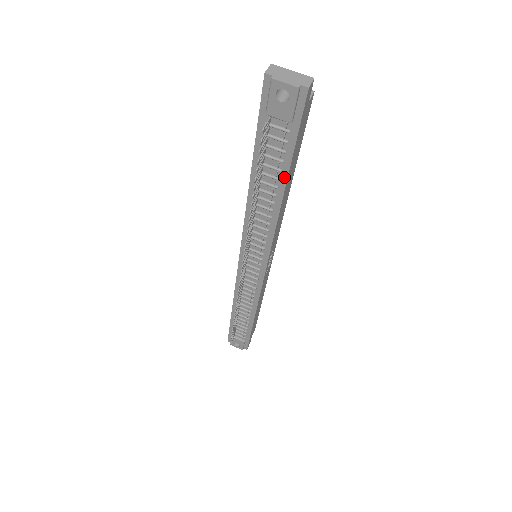
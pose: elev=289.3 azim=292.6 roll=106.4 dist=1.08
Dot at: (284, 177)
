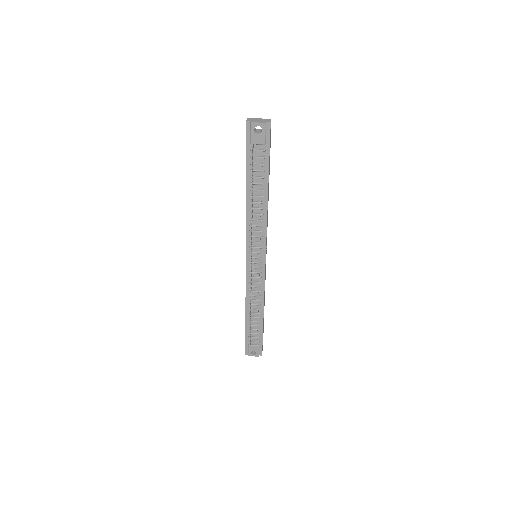
Dot at: (266, 182)
